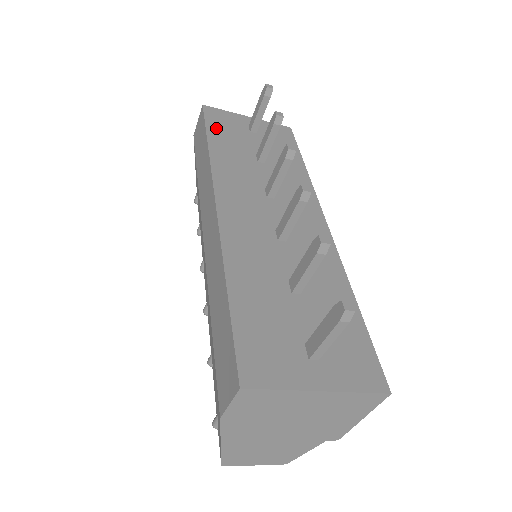
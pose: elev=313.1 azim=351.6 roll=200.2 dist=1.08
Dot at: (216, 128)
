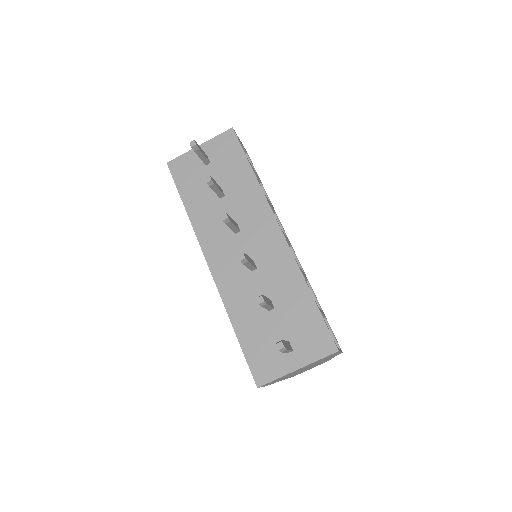
Dot at: (184, 184)
